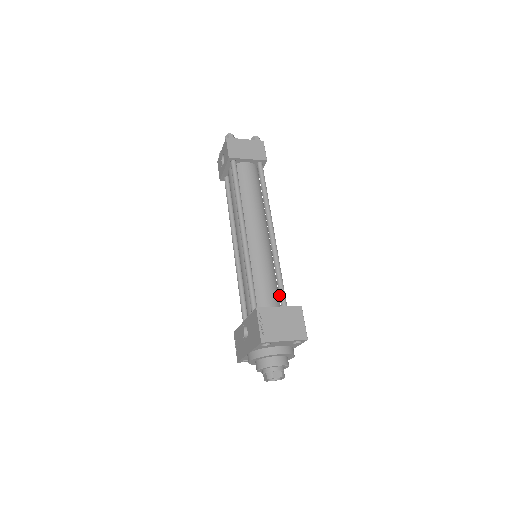
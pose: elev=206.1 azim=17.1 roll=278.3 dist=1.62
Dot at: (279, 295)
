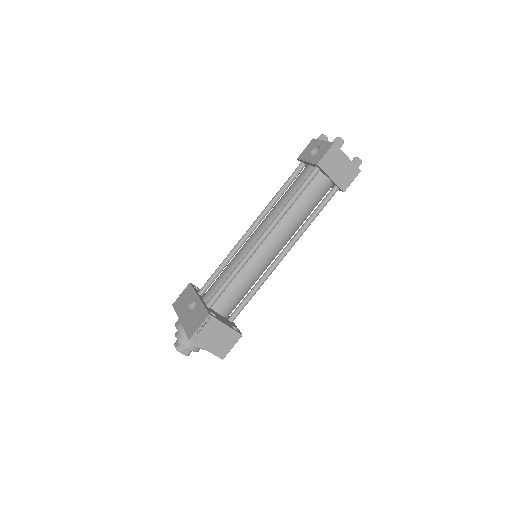
Dot at: (240, 304)
